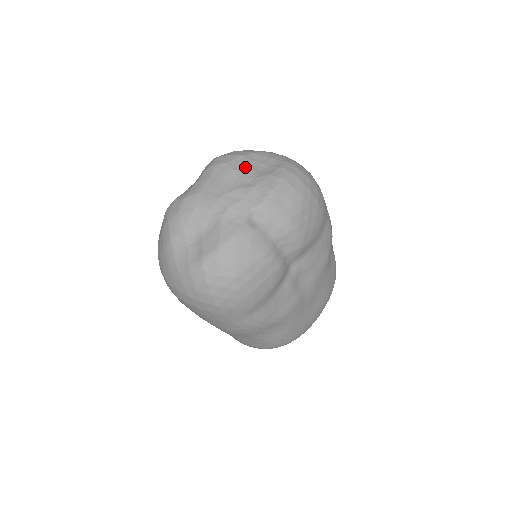
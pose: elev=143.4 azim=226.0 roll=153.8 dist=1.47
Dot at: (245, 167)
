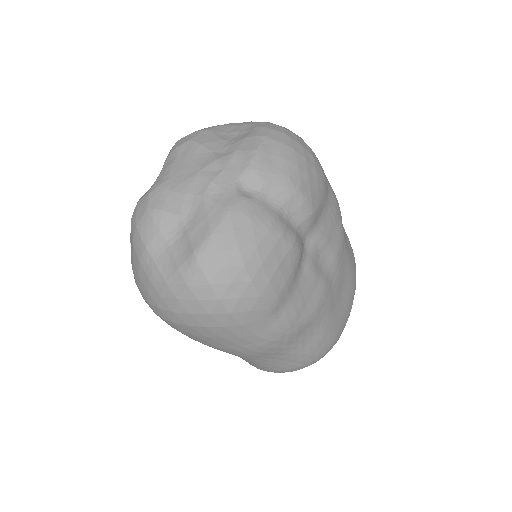
Dot at: (214, 139)
